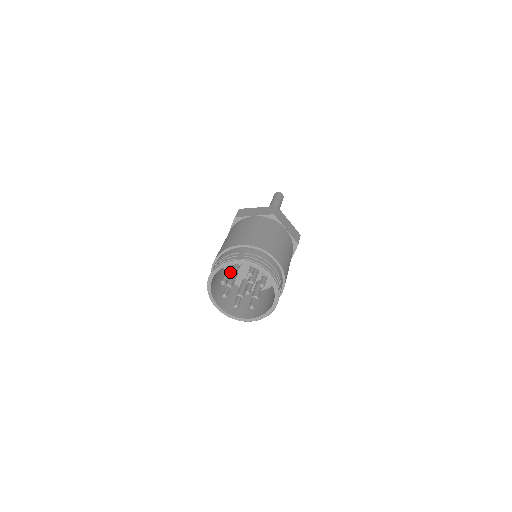
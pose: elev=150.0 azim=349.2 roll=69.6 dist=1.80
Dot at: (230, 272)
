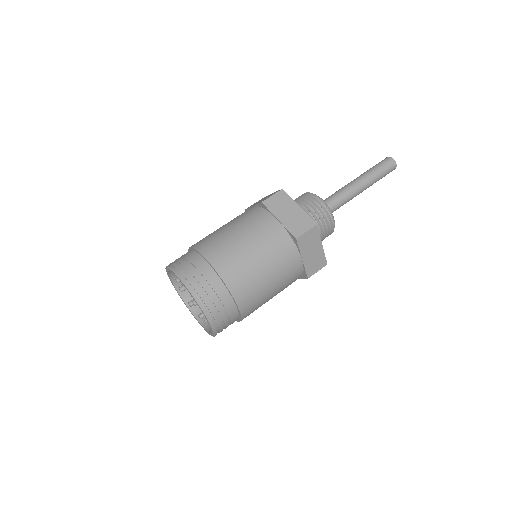
Dot at: occluded
